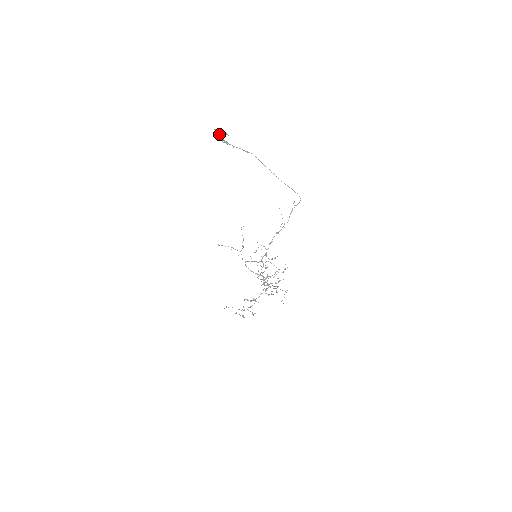
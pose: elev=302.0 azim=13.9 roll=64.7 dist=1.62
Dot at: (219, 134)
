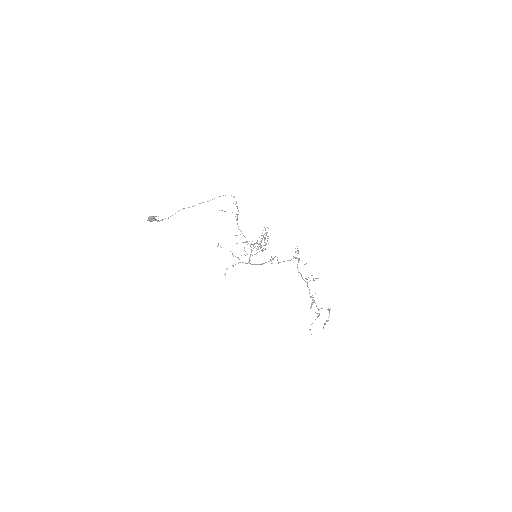
Dot at: (151, 220)
